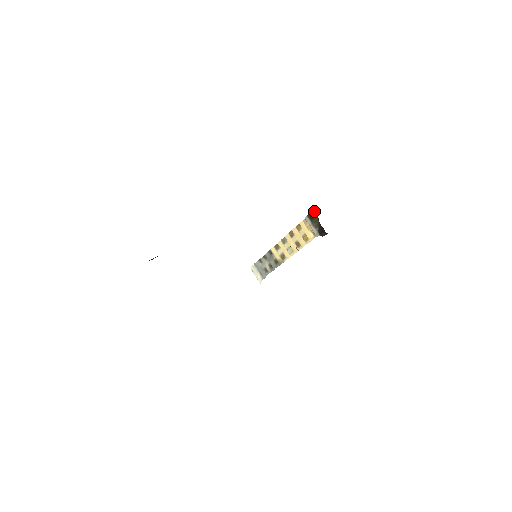
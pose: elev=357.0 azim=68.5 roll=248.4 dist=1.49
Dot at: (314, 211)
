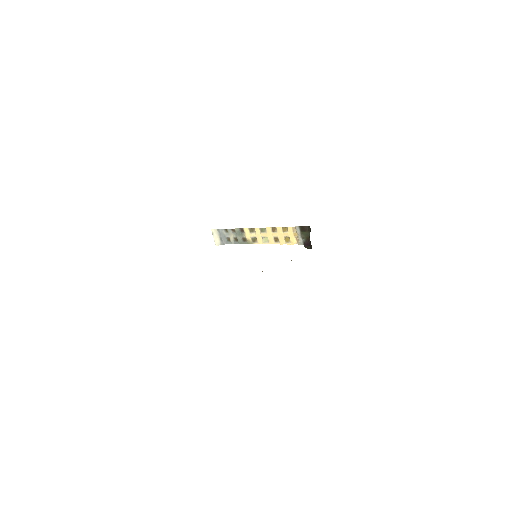
Dot at: (308, 227)
